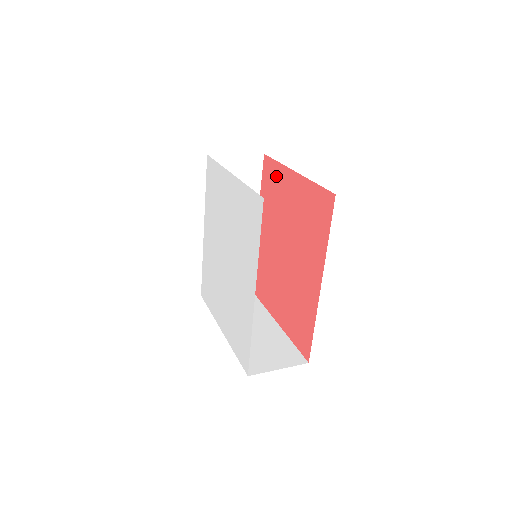
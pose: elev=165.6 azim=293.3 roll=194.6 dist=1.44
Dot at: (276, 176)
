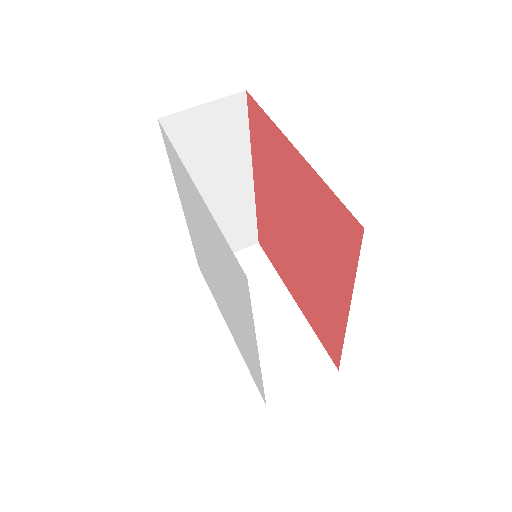
Dot at: (269, 135)
